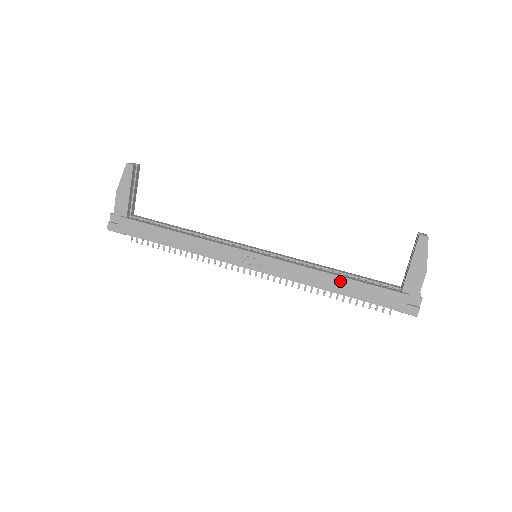
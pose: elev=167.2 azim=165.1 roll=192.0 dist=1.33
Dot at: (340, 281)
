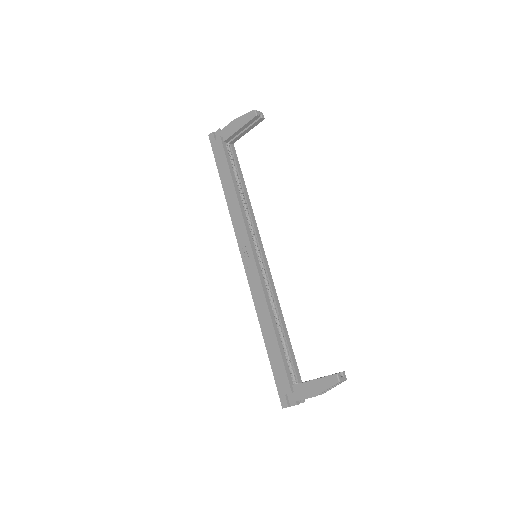
Dot at: (271, 332)
